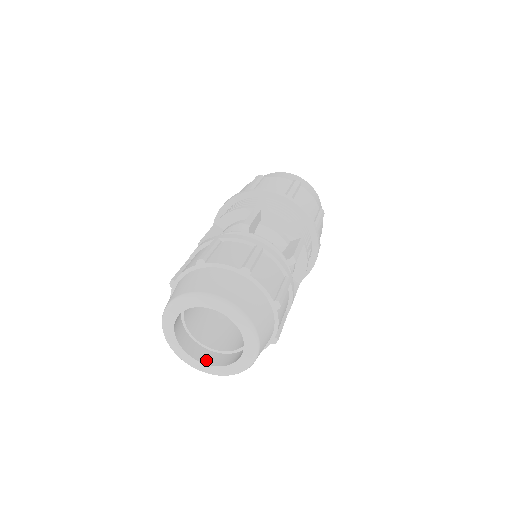
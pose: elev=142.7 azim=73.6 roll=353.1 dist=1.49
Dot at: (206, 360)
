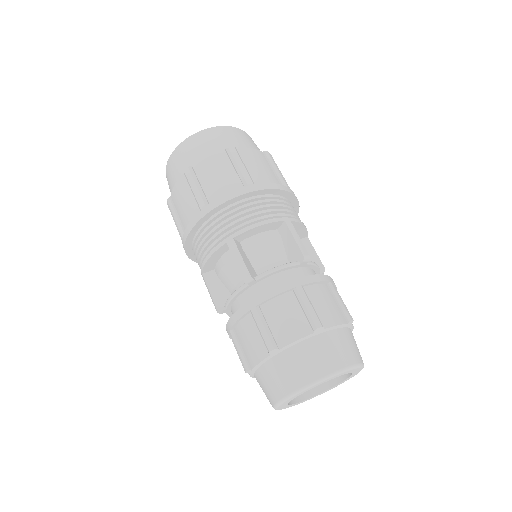
Dot at: (294, 398)
